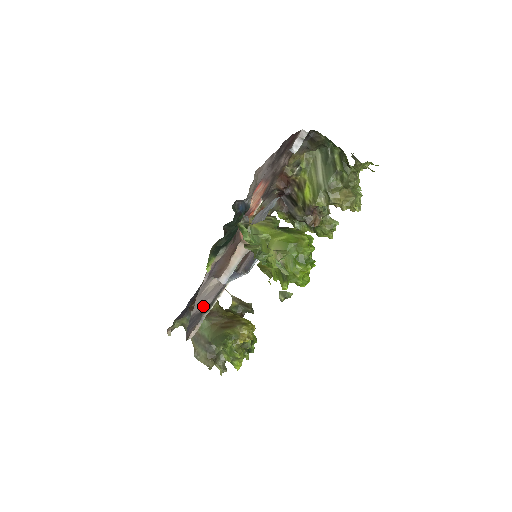
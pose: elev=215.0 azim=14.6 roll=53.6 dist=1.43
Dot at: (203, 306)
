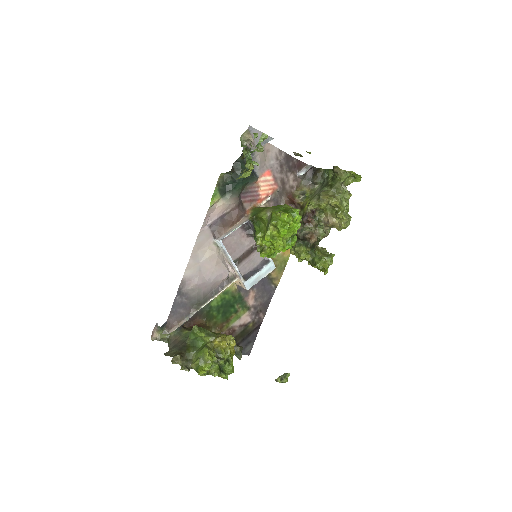
Dot at: (196, 279)
